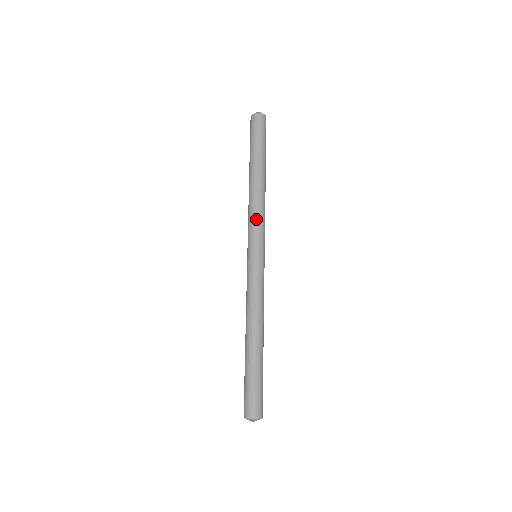
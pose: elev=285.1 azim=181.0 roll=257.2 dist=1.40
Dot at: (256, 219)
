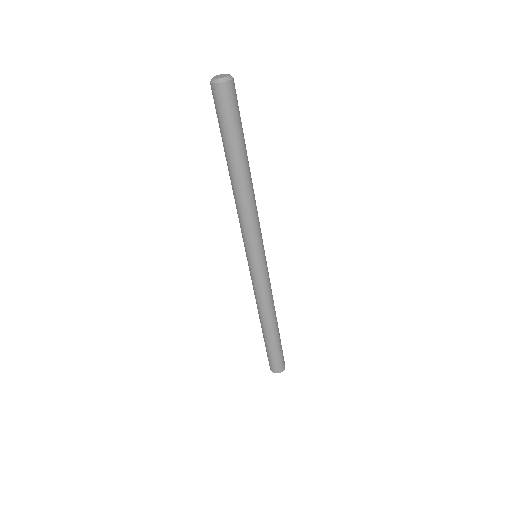
Dot at: (248, 228)
